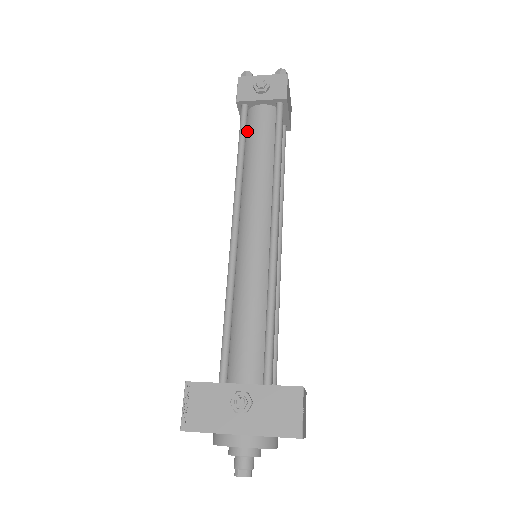
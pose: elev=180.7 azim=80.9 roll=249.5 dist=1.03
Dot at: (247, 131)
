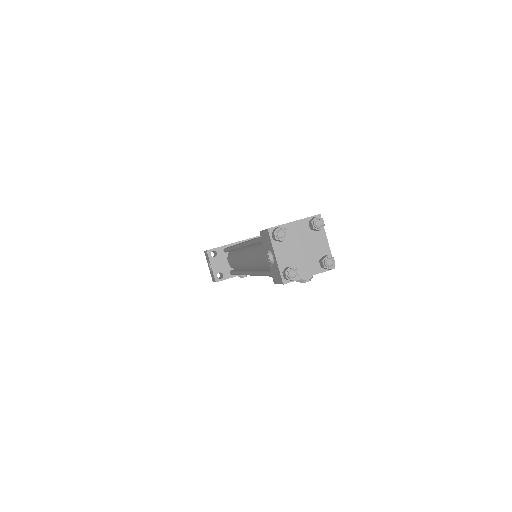
Dot at: occluded
